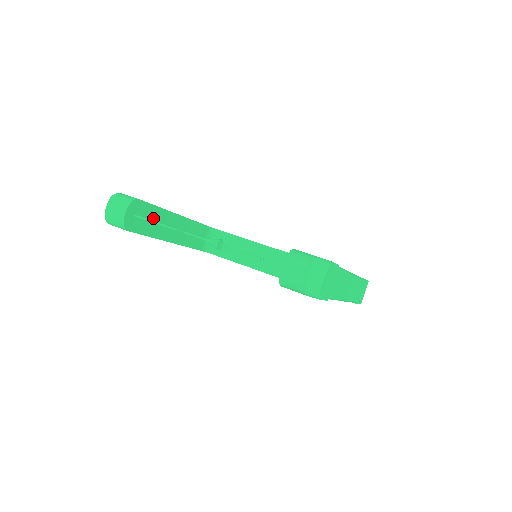
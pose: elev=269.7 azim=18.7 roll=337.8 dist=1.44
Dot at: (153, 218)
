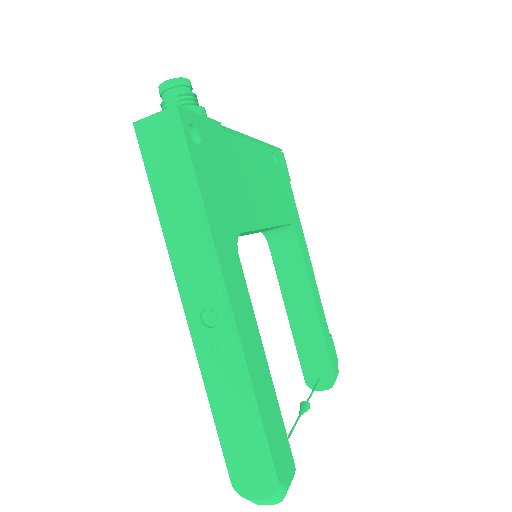
Dot at: occluded
